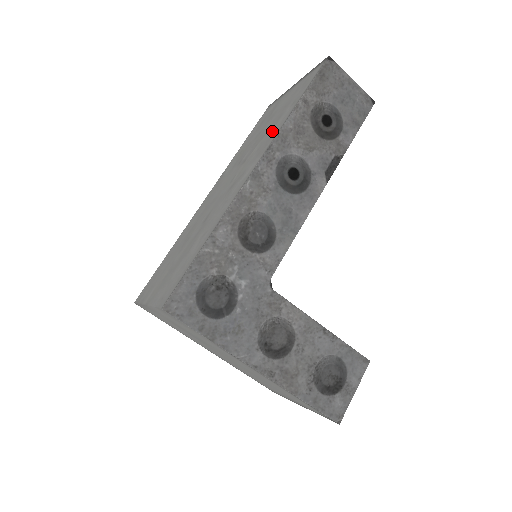
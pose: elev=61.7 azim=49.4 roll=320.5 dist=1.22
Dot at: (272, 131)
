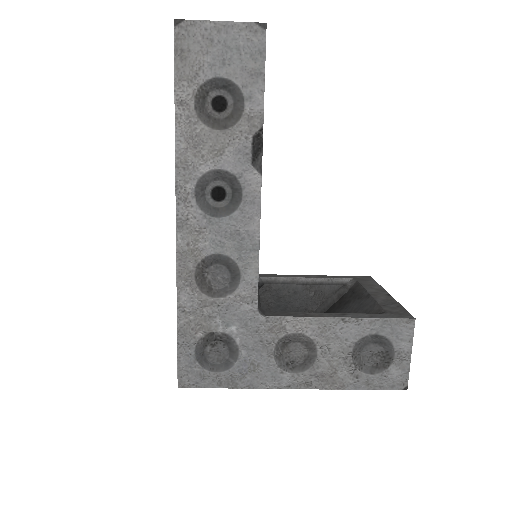
Dot at: occluded
